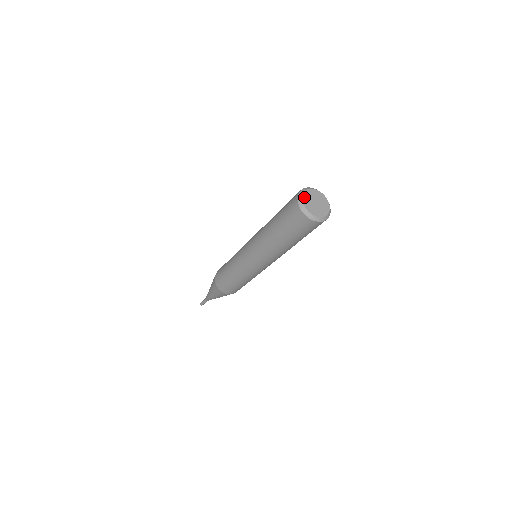
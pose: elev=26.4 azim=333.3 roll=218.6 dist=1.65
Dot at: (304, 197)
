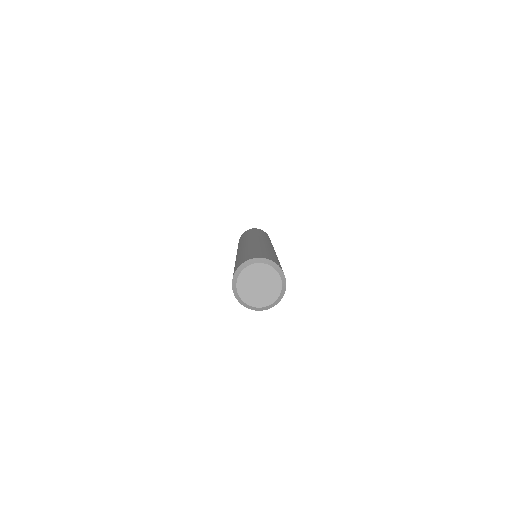
Dot at: (243, 274)
